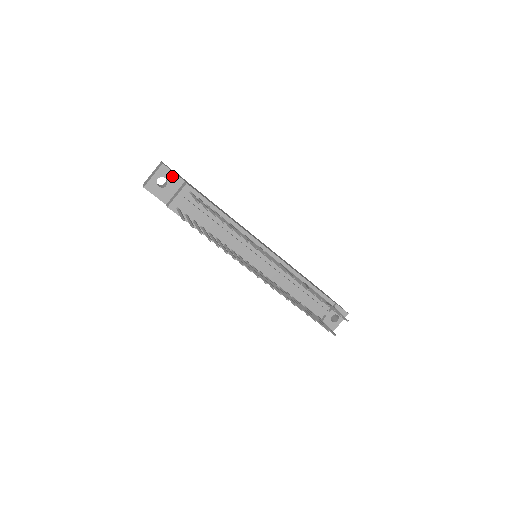
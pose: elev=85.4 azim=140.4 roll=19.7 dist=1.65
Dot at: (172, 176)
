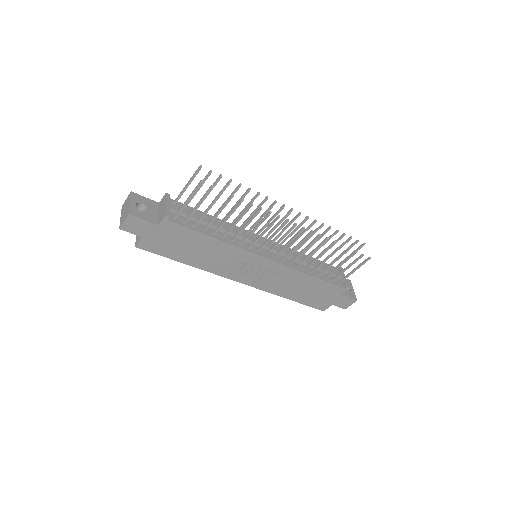
Dot at: (146, 200)
